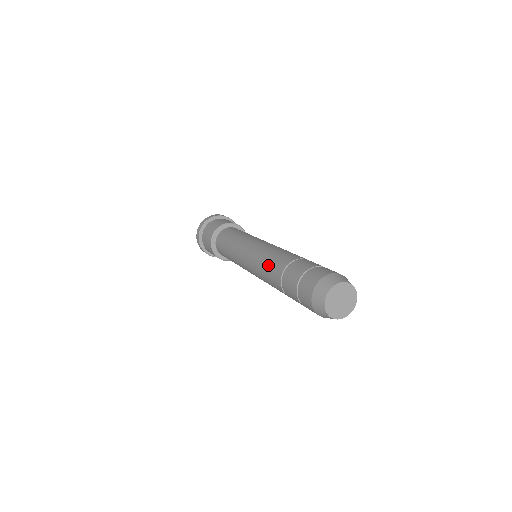
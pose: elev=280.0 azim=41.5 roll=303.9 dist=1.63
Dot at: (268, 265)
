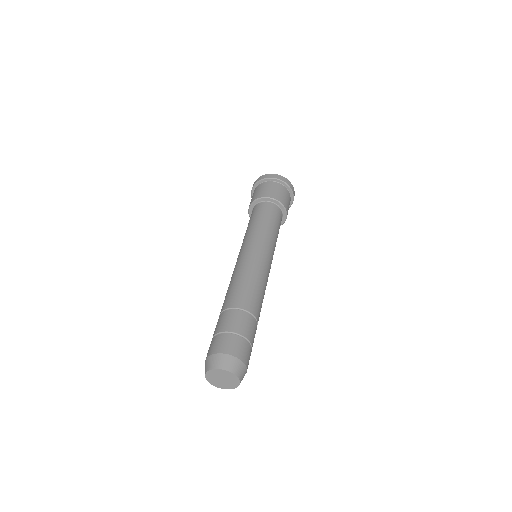
Dot at: occluded
